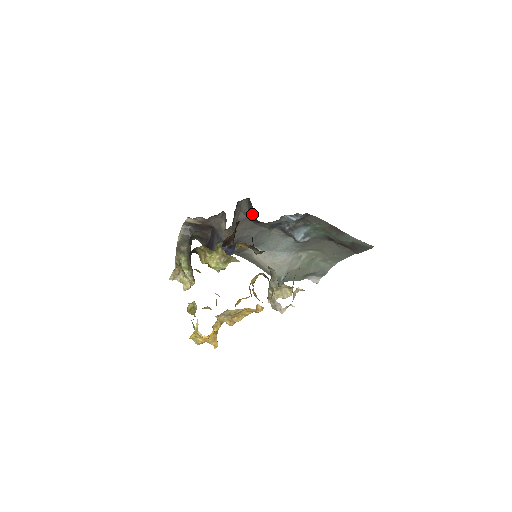
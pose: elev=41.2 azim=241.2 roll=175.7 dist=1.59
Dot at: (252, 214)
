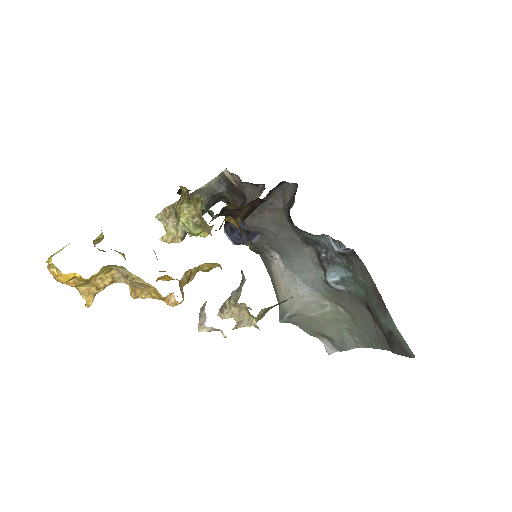
Dot at: (290, 207)
